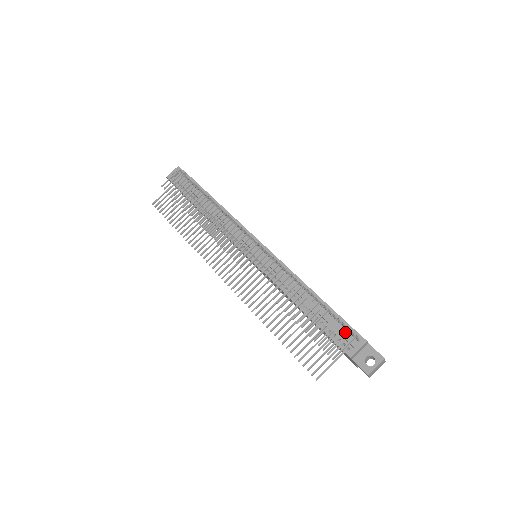
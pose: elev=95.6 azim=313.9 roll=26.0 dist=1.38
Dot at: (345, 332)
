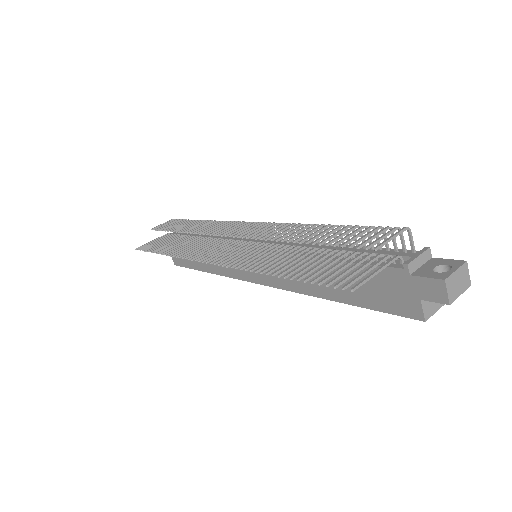
Dot at: (391, 254)
